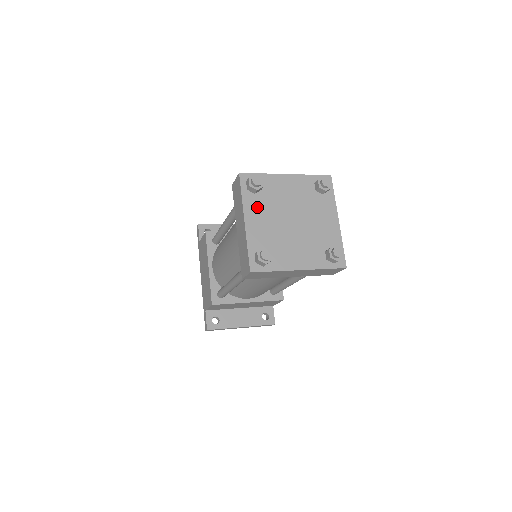
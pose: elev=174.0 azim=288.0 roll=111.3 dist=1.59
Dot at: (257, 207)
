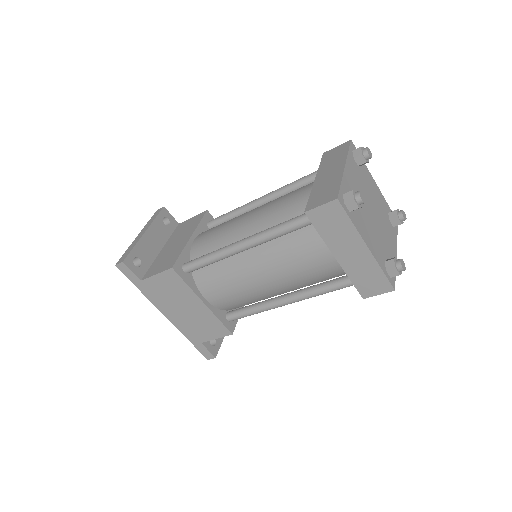
Dot at: (361, 223)
